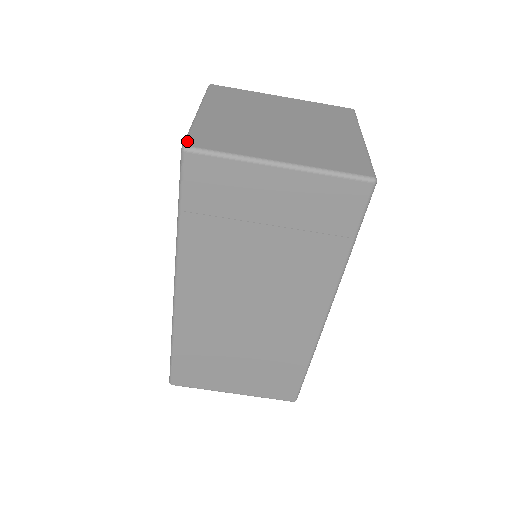
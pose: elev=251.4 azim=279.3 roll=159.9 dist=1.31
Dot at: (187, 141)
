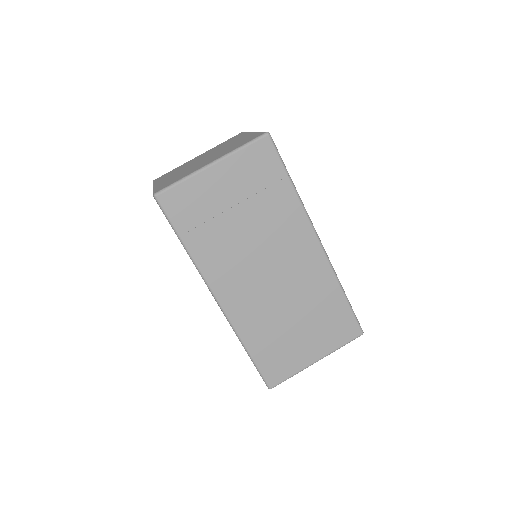
Dot at: (154, 192)
